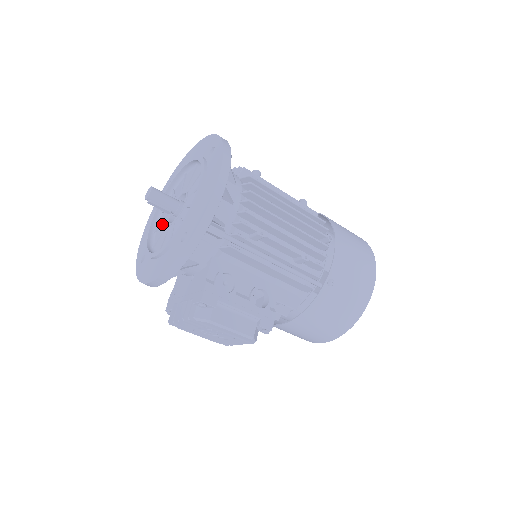
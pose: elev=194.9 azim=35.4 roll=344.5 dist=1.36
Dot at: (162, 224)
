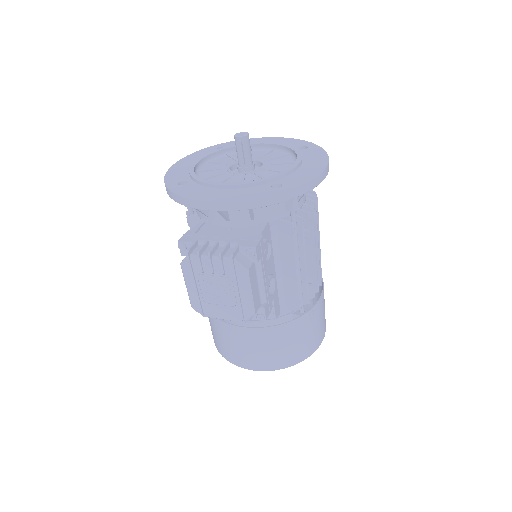
Dot at: (215, 169)
